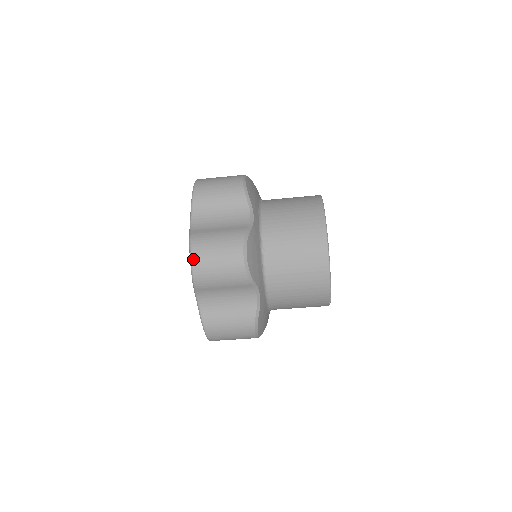
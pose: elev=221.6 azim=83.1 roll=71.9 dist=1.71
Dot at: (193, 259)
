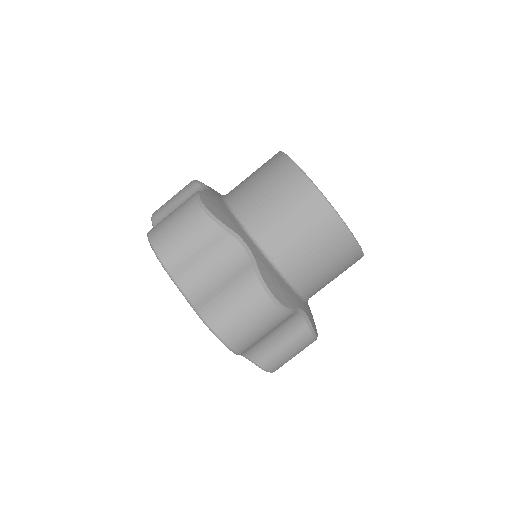
Dot at: occluded
